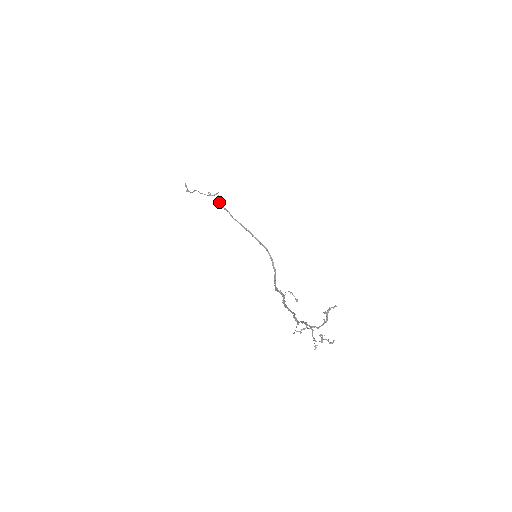
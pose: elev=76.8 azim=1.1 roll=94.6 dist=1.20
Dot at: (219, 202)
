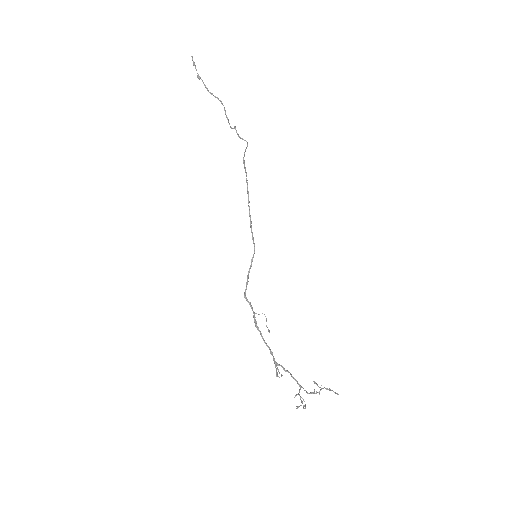
Dot at: (244, 154)
